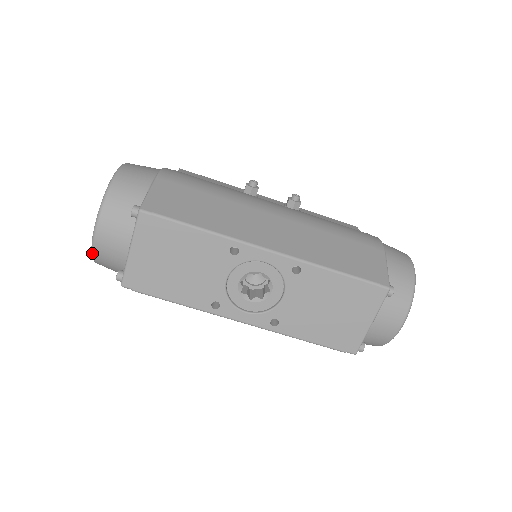
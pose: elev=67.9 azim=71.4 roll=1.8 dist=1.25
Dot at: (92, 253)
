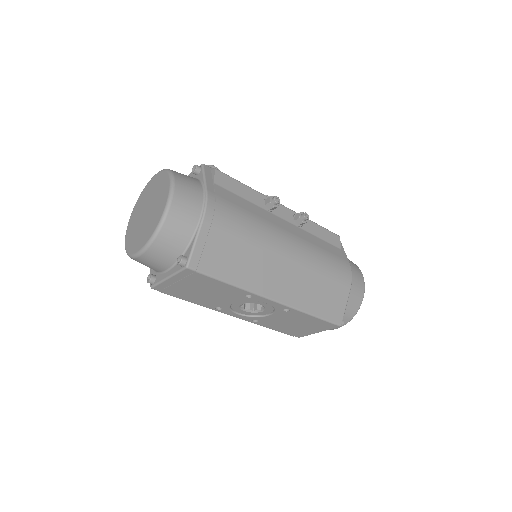
Dot at: occluded
